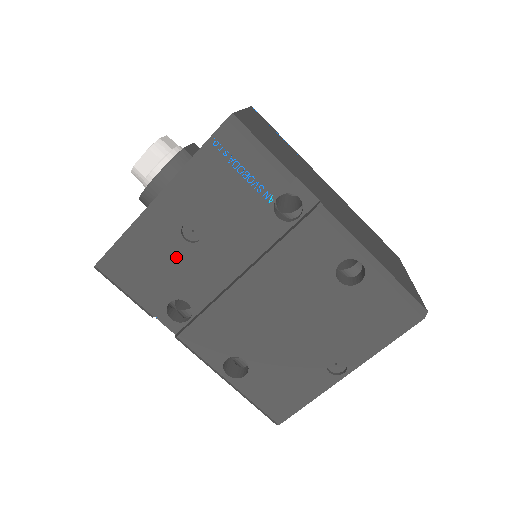
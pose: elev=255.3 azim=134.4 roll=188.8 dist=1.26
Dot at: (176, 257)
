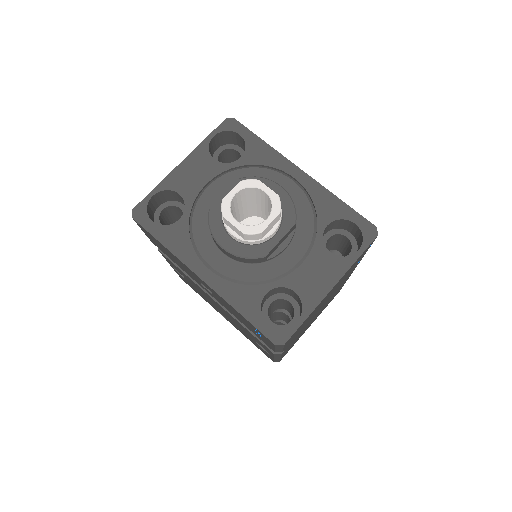
Dot at: (188, 272)
